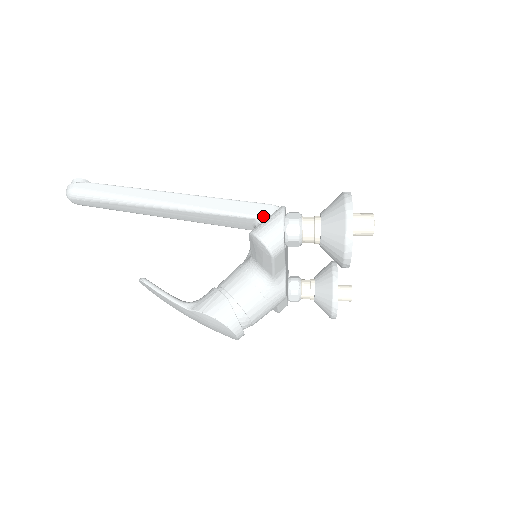
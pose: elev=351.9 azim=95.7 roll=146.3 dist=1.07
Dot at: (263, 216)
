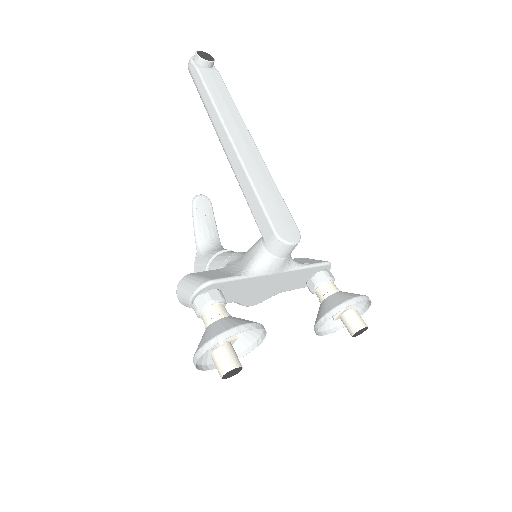
Dot at: (263, 237)
